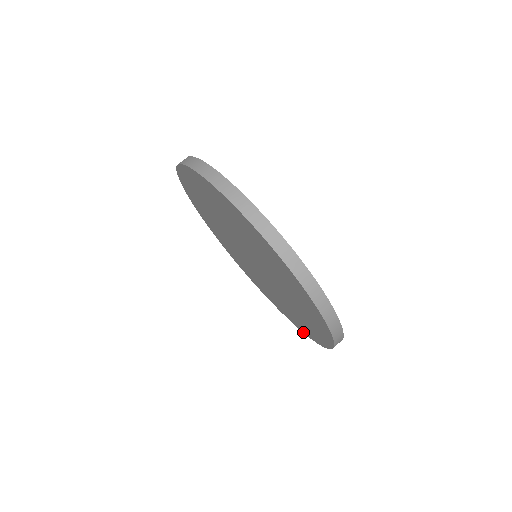
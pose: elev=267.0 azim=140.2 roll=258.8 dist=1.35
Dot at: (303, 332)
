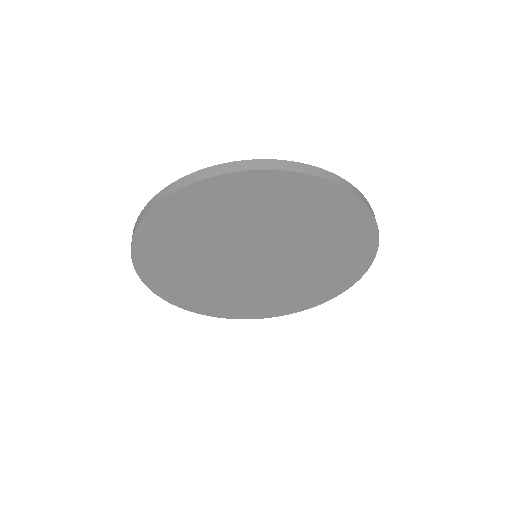
Dot at: (355, 282)
